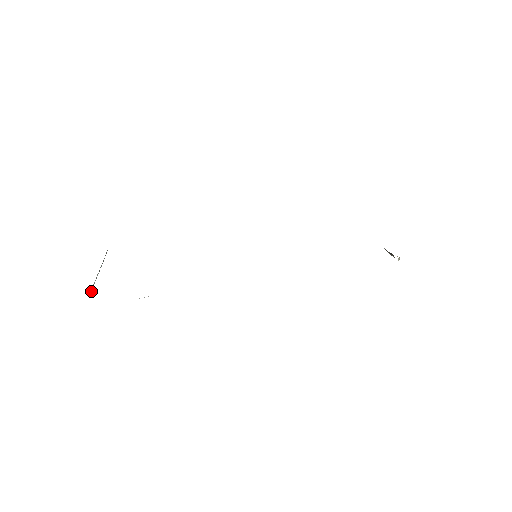
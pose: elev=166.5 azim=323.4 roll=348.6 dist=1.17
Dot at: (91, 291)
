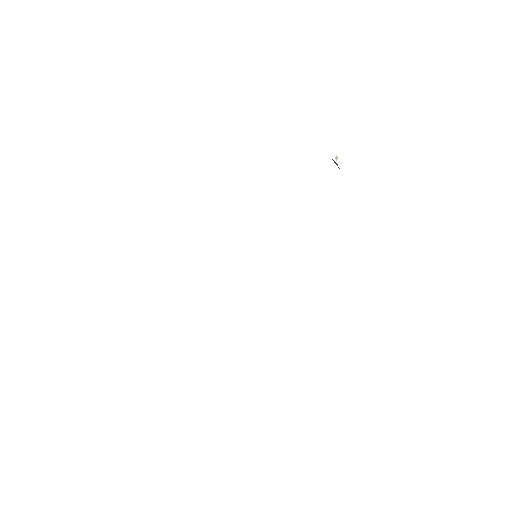
Dot at: occluded
